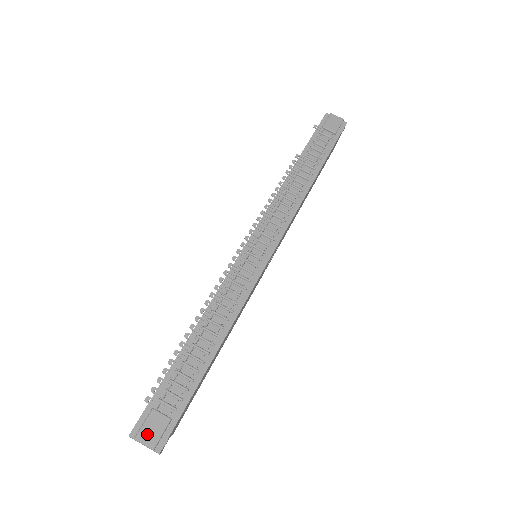
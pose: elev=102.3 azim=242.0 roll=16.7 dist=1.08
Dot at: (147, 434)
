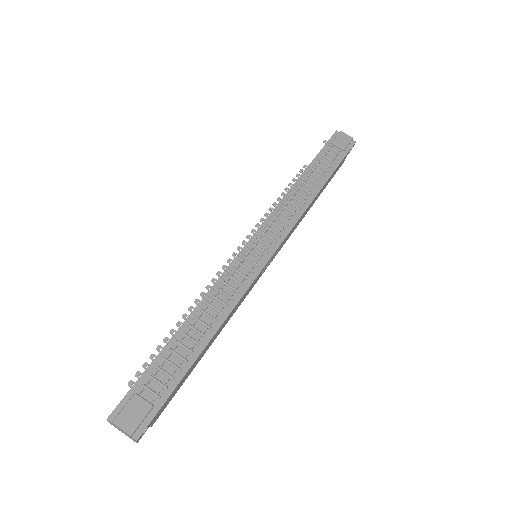
Dot at: (126, 418)
